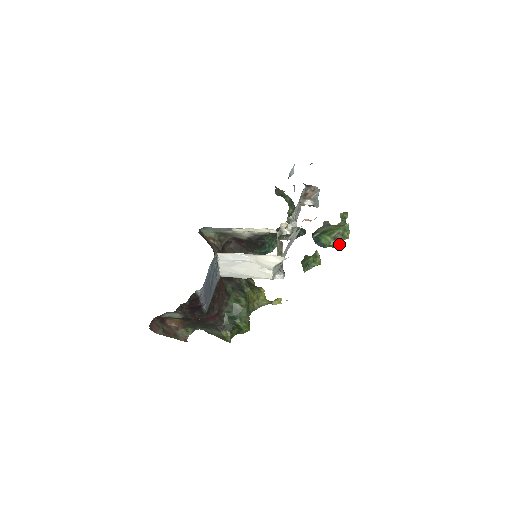
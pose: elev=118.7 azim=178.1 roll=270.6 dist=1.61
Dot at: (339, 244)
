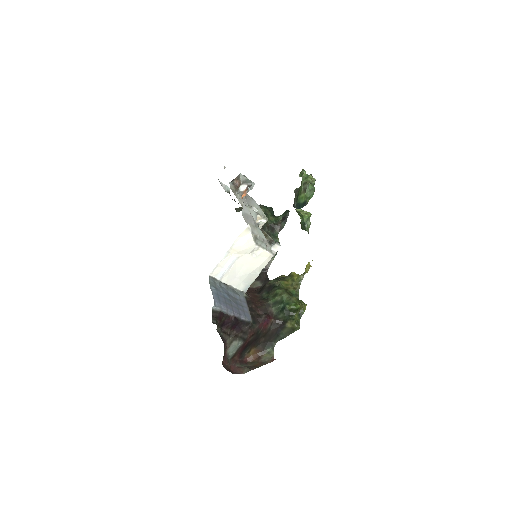
Dot at: (312, 190)
